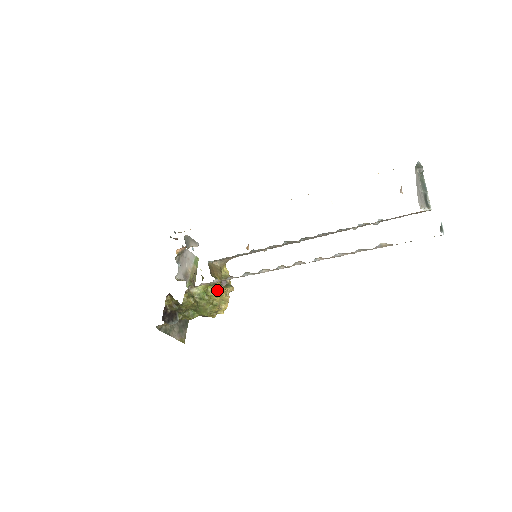
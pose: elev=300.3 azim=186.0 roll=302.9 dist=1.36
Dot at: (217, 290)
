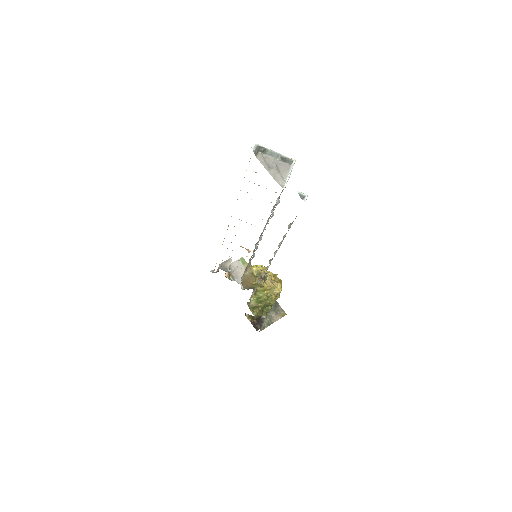
Dot at: (262, 290)
